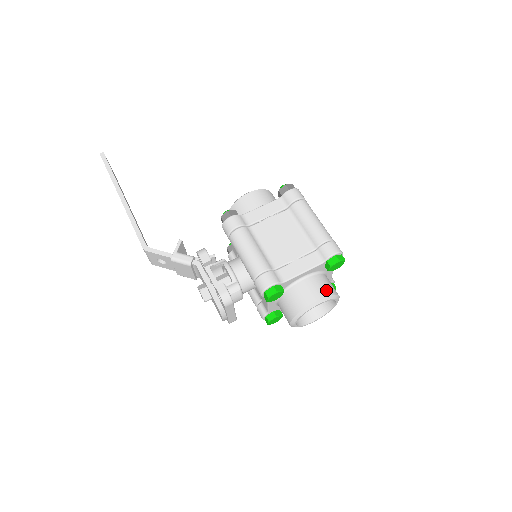
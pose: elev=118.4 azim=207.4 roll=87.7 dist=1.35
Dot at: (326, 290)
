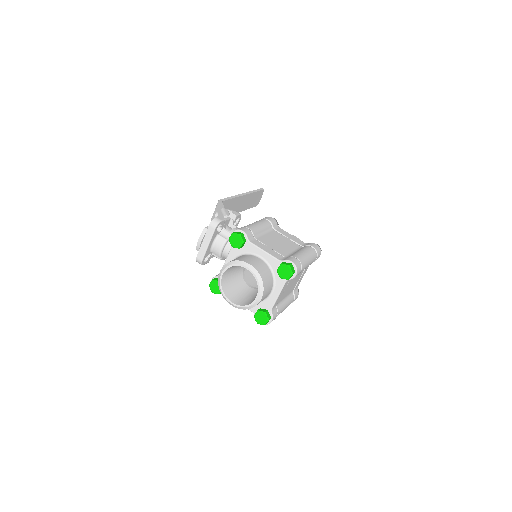
Dot at: (262, 272)
